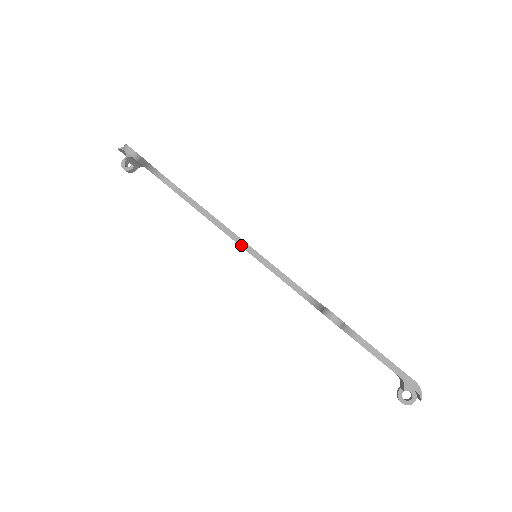
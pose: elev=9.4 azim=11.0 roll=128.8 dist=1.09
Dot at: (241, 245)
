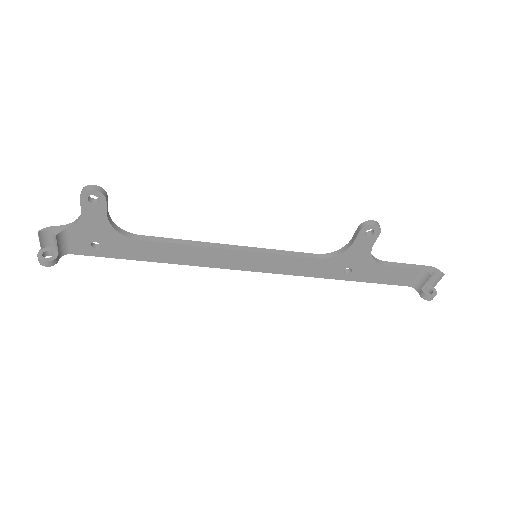
Dot at: (241, 249)
